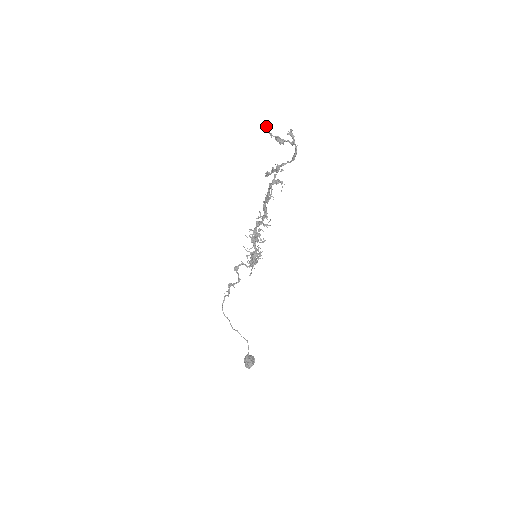
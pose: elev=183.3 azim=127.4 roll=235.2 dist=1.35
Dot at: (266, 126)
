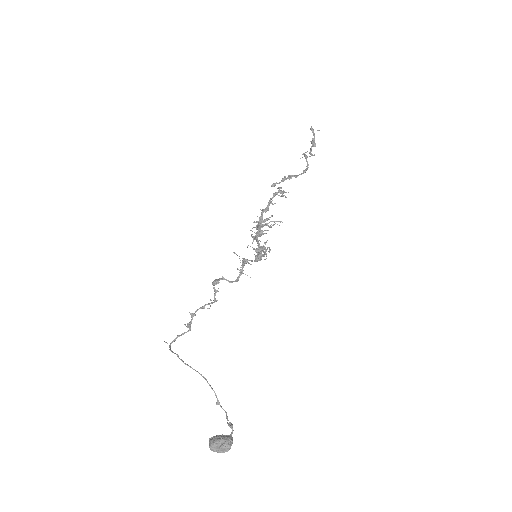
Dot at: occluded
